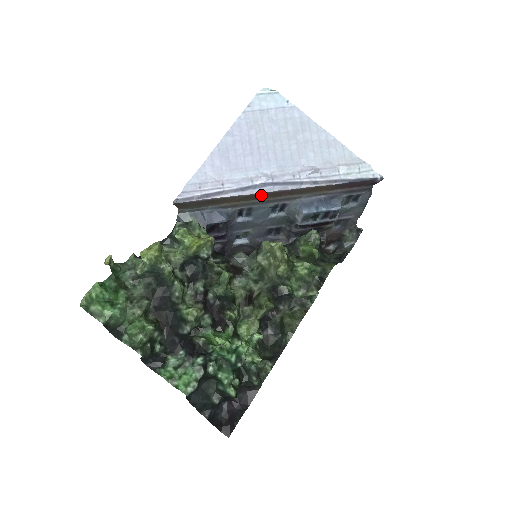
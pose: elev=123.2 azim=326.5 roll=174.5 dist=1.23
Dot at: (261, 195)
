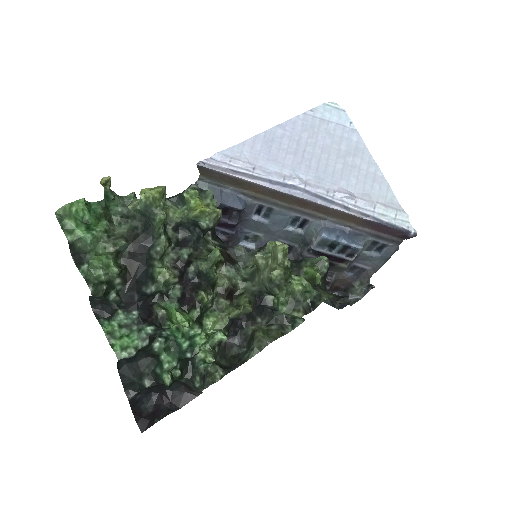
Dot at: (287, 197)
